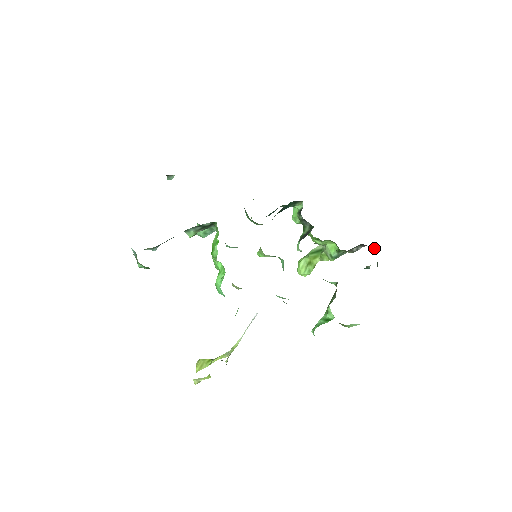
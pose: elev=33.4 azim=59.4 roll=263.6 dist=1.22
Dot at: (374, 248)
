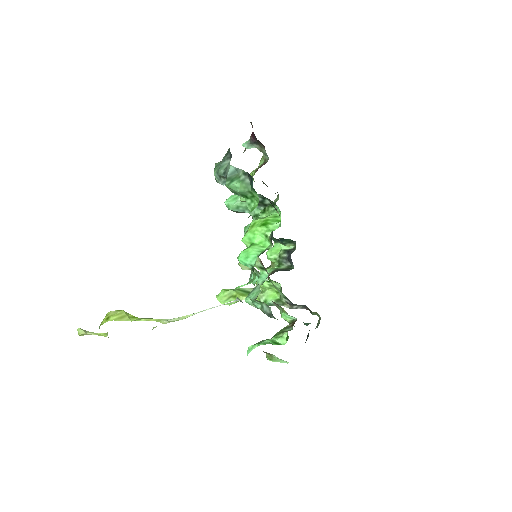
Dot at: (316, 314)
